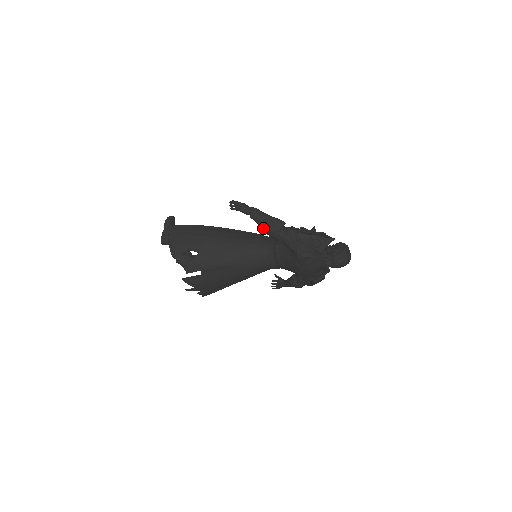
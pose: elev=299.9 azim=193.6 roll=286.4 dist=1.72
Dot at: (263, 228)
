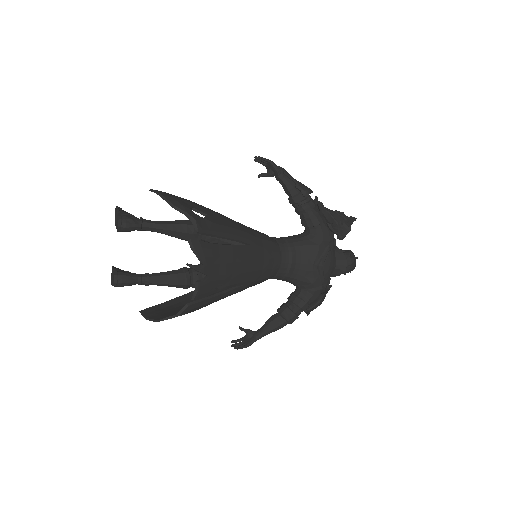
Dot at: (297, 187)
